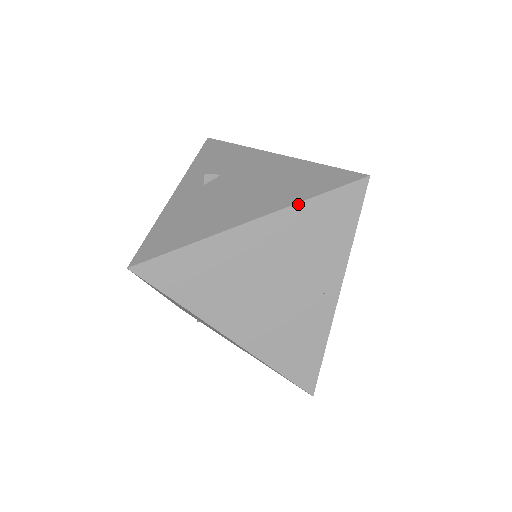
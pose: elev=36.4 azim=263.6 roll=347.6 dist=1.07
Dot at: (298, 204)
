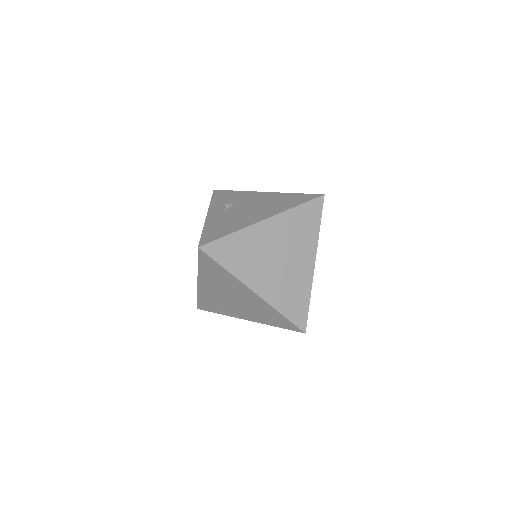
Dot at: (289, 210)
